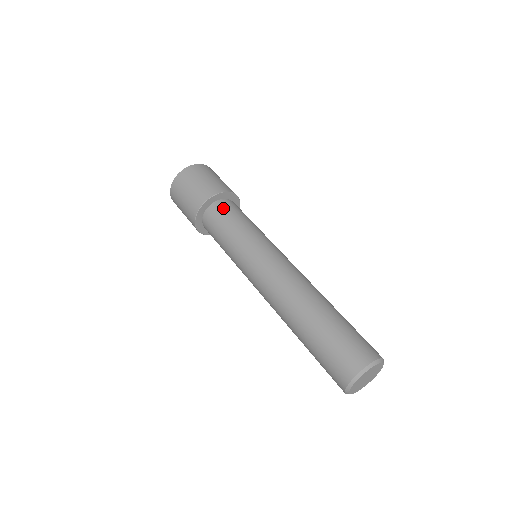
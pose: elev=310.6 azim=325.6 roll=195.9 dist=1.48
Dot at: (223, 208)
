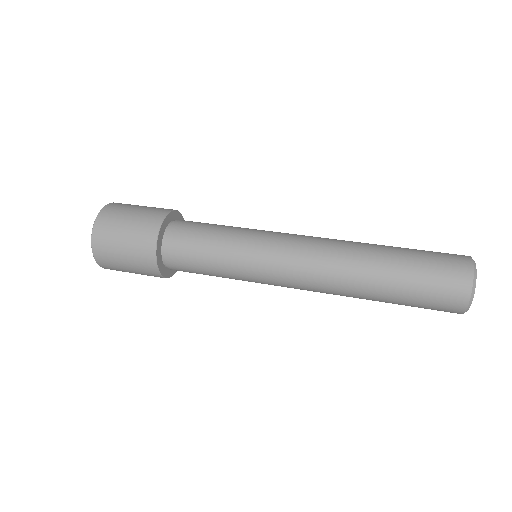
Dot at: occluded
